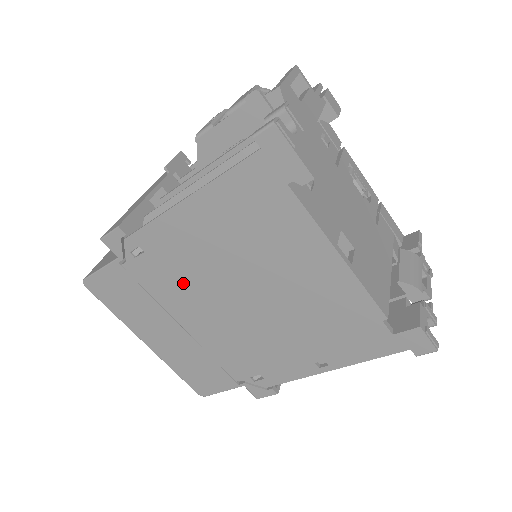
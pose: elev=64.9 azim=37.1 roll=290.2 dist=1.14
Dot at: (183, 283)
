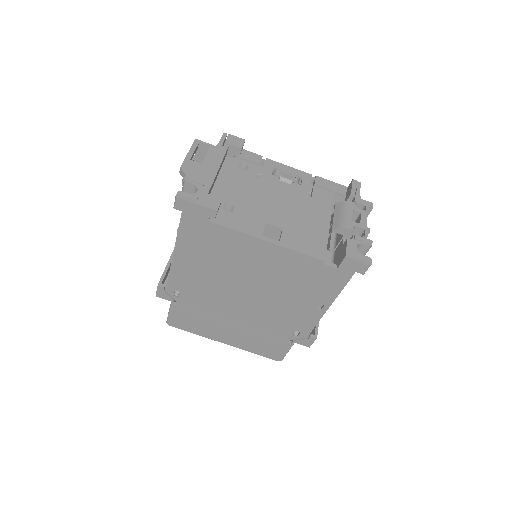
Dot at: (211, 298)
